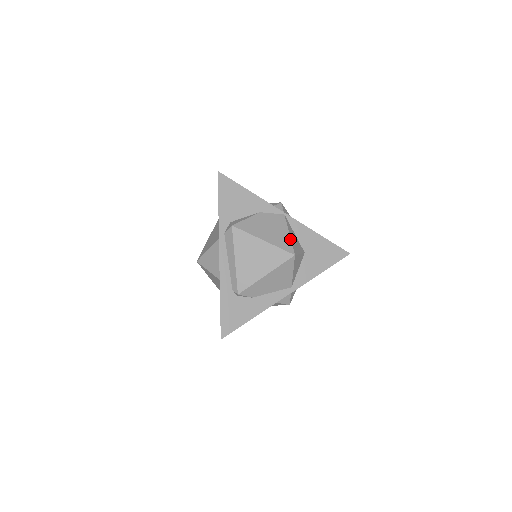
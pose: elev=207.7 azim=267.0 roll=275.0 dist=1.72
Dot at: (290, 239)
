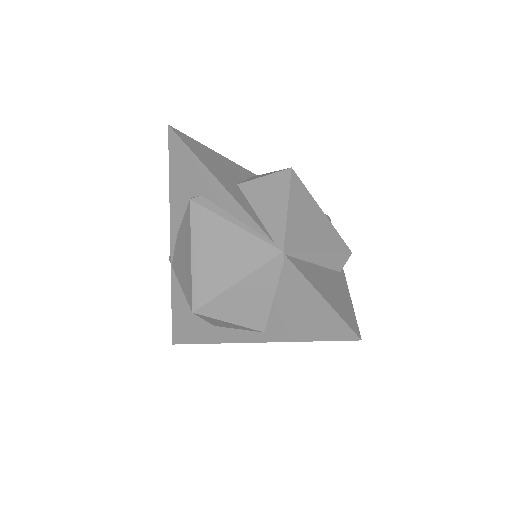
Dot at: occluded
